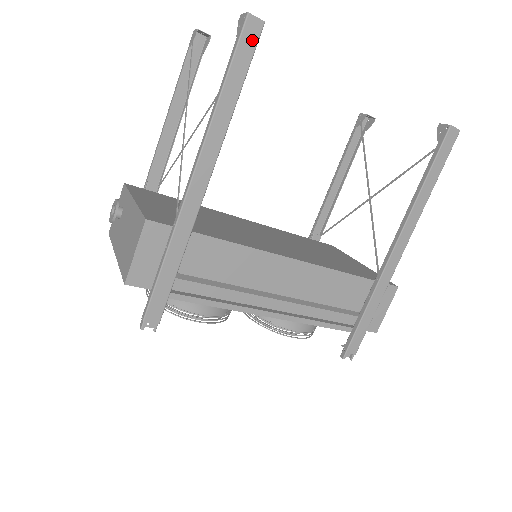
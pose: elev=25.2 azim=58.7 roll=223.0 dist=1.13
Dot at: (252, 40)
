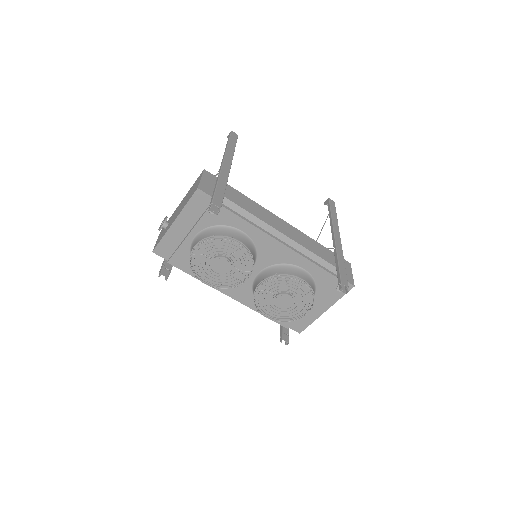
Dot at: (235, 137)
